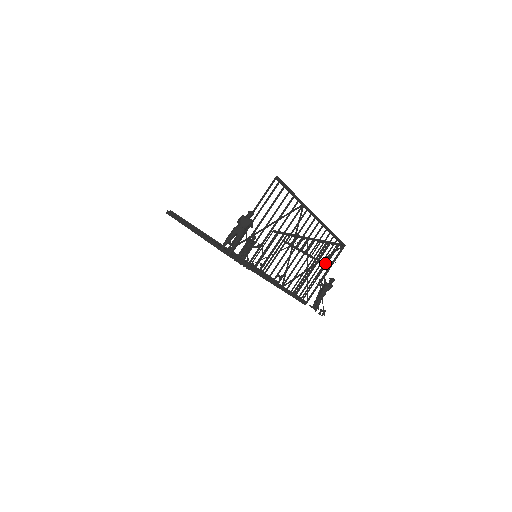
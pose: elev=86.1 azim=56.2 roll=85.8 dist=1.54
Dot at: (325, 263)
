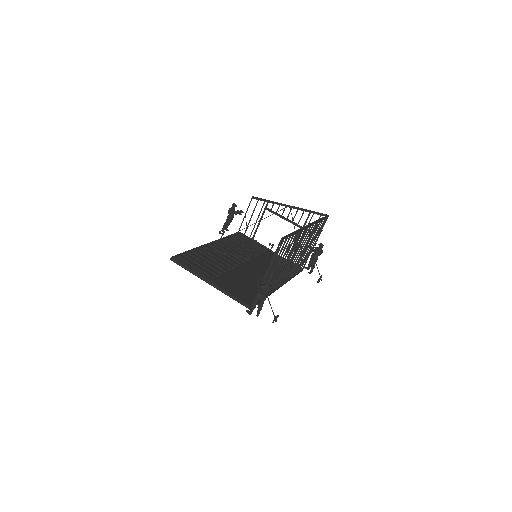
Dot at: occluded
